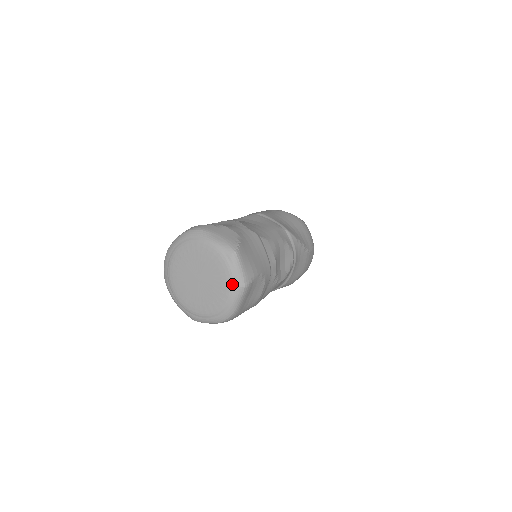
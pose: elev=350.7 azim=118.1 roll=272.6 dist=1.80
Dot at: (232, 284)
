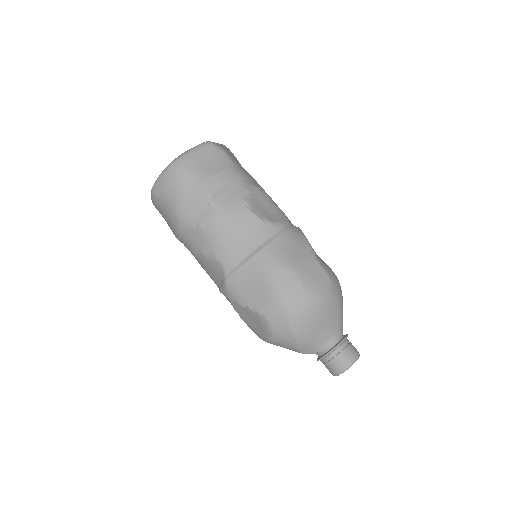
Dot at: occluded
